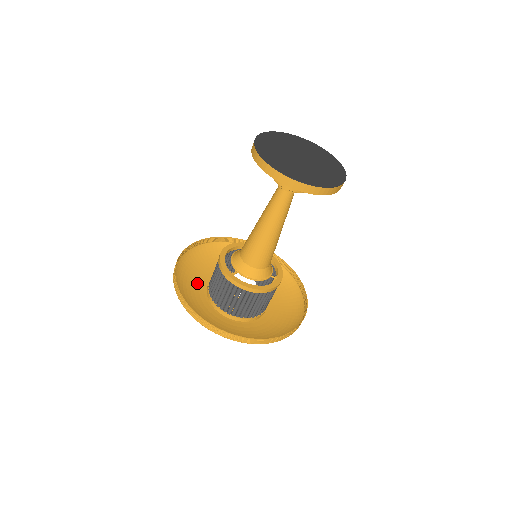
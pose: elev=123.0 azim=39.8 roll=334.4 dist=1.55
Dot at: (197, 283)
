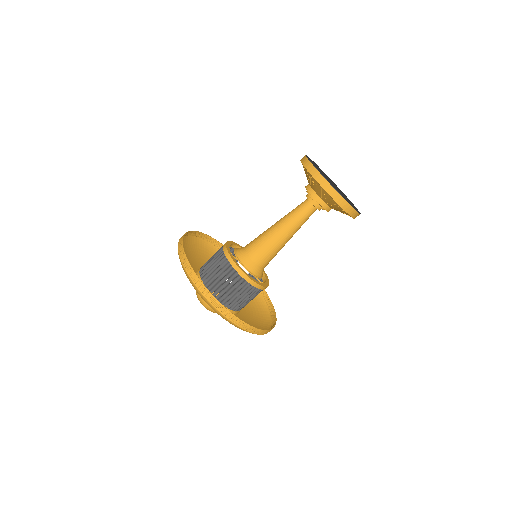
Dot at: (194, 260)
